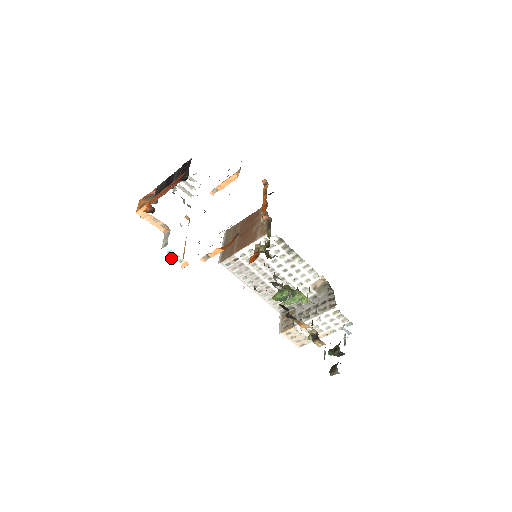
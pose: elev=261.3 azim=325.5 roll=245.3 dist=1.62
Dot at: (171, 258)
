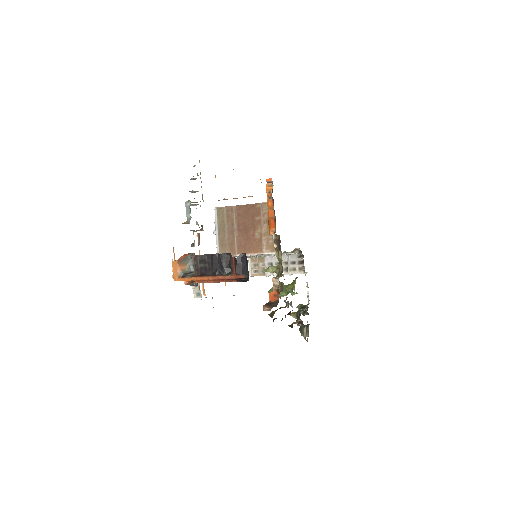
Dot at: occluded
